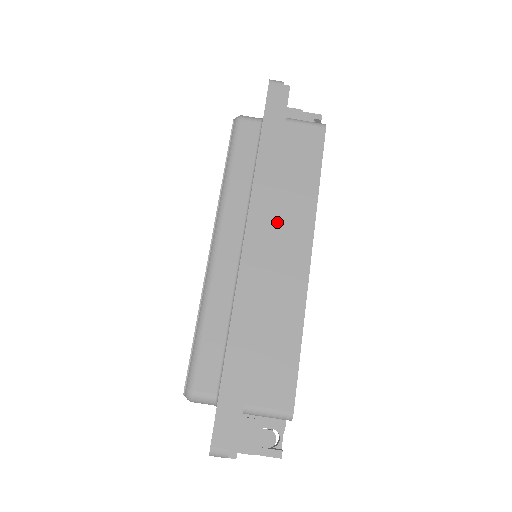
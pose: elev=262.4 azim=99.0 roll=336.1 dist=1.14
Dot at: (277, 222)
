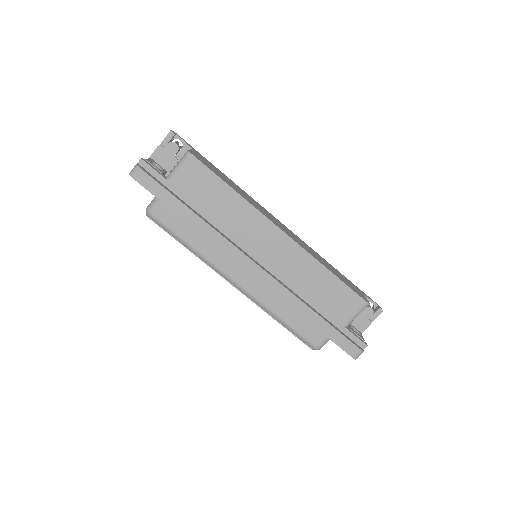
Dot at: (245, 238)
